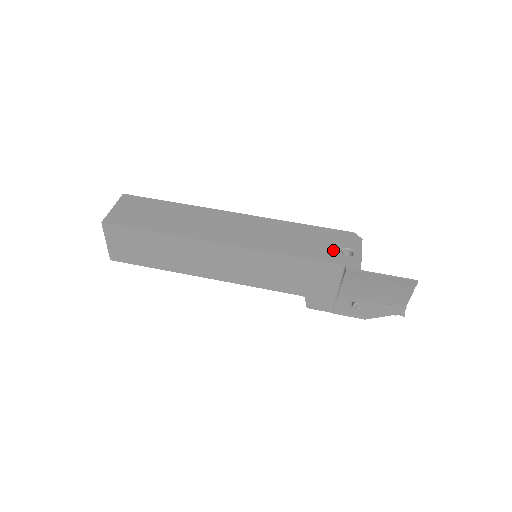
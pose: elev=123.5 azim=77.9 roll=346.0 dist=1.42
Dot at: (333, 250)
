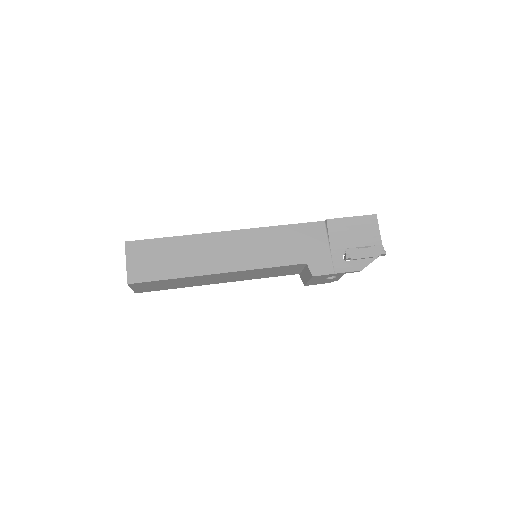
Dot at: occluded
